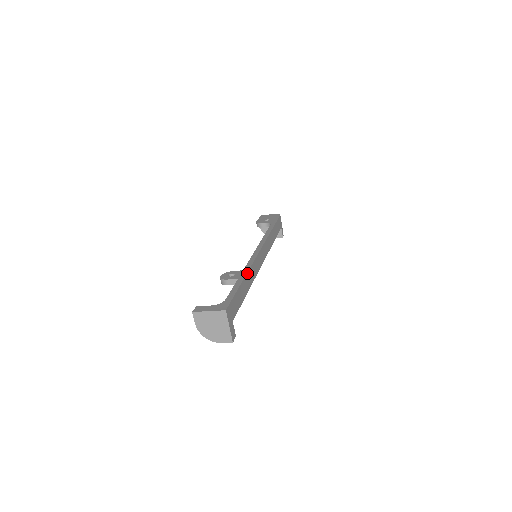
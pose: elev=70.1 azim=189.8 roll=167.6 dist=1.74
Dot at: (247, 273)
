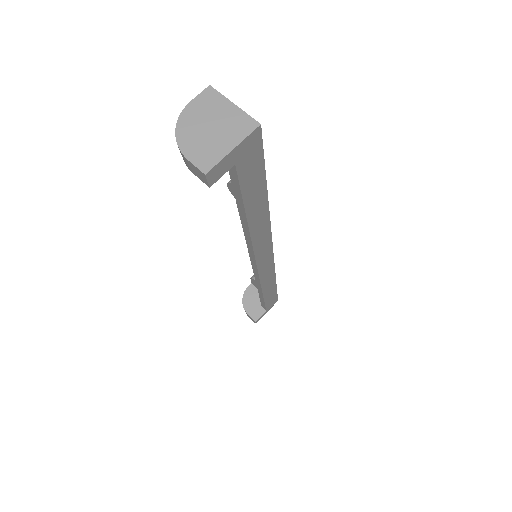
Dot at: (268, 210)
